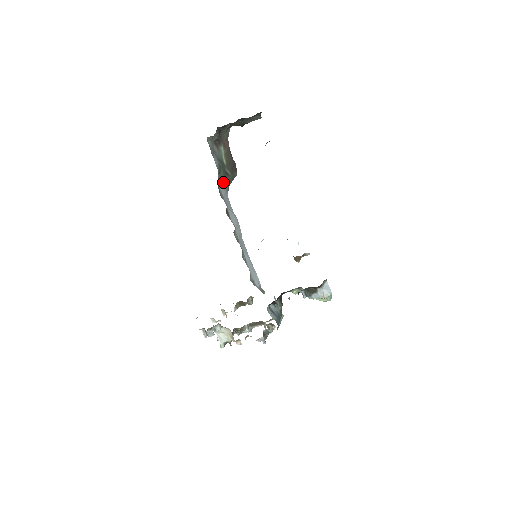
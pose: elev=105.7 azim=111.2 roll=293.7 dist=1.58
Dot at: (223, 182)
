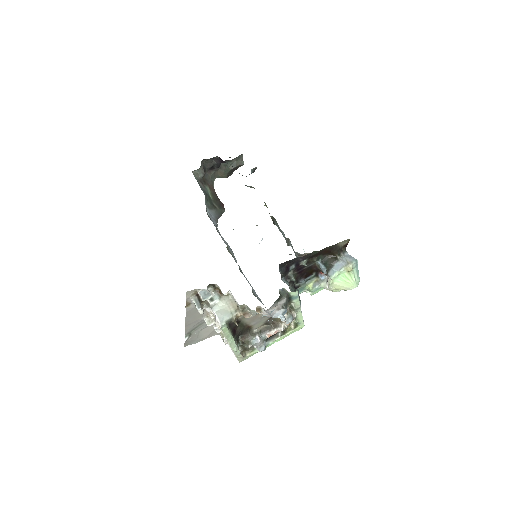
Dot at: (211, 212)
